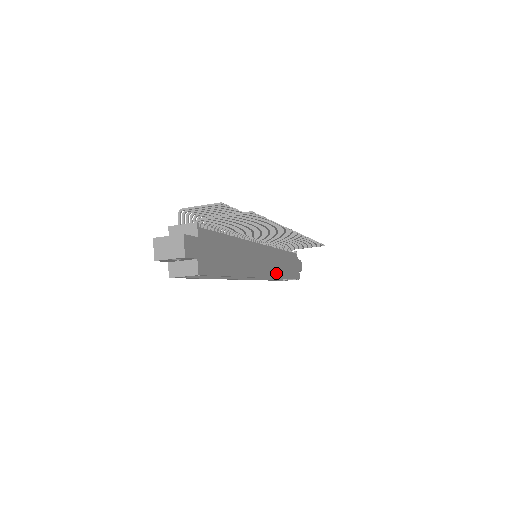
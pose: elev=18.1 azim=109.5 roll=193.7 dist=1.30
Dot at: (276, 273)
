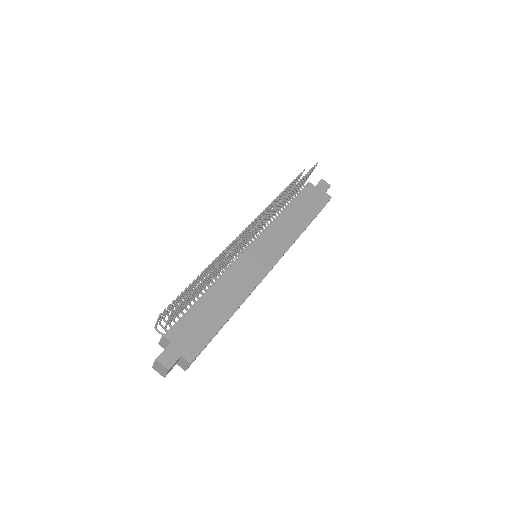
Dot at: (288, 241)
